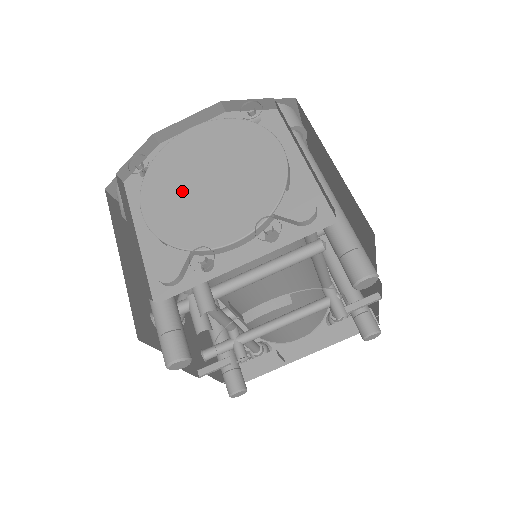
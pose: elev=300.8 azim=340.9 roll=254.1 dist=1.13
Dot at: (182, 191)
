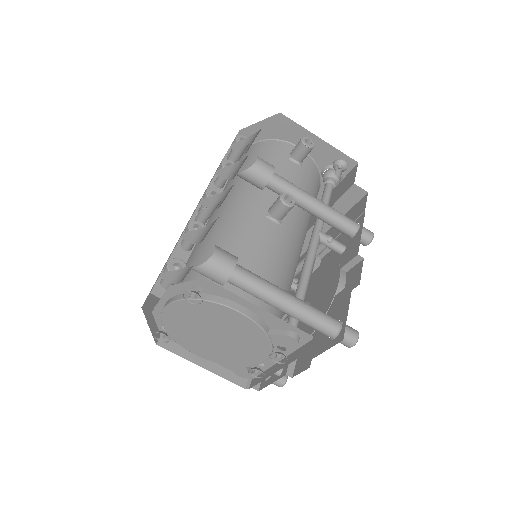
Dot at: (206, 344)
